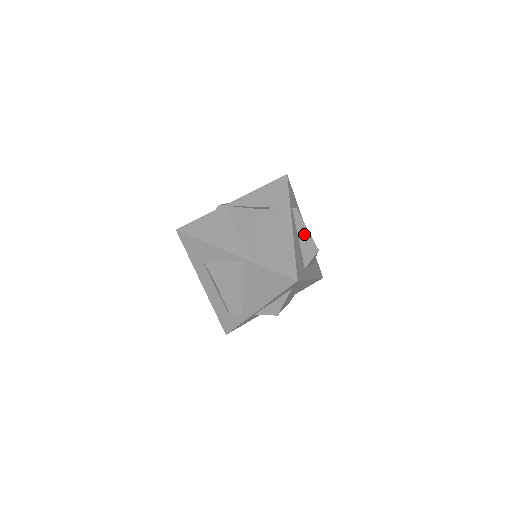
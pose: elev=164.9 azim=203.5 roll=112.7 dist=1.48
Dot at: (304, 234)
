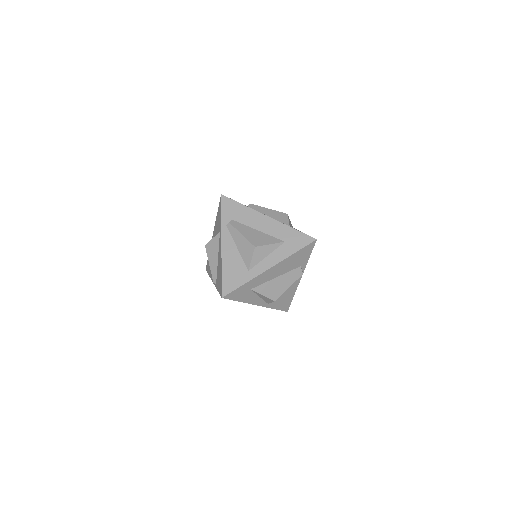
Dot at: (240, 241)
